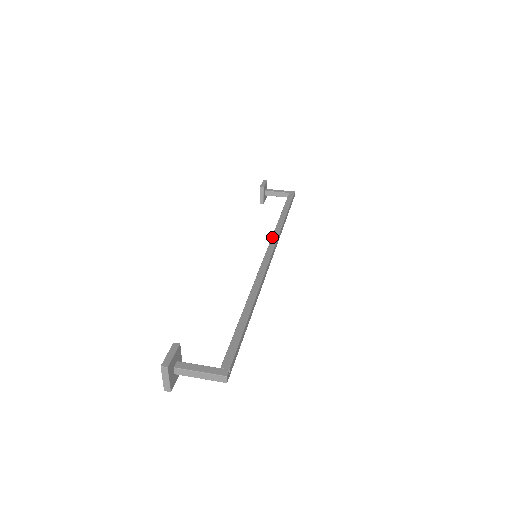
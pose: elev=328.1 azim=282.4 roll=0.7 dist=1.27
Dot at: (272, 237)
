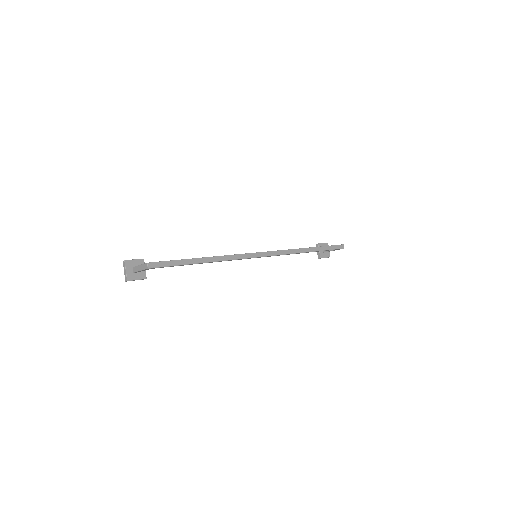
Dot at: occluded
